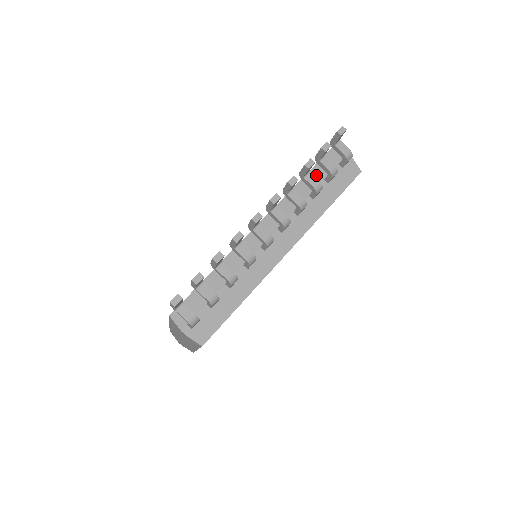
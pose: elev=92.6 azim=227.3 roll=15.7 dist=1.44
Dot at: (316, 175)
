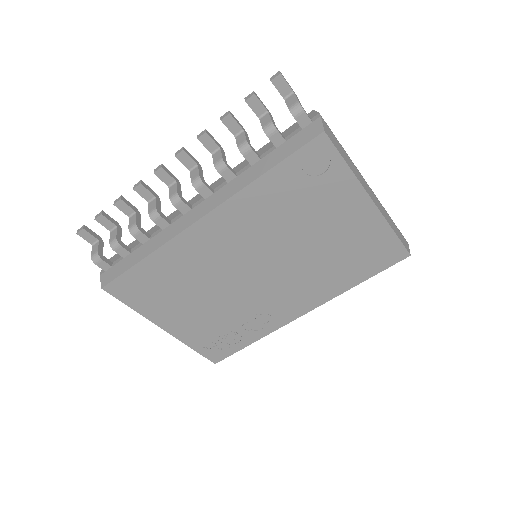
Dot at: occluded
